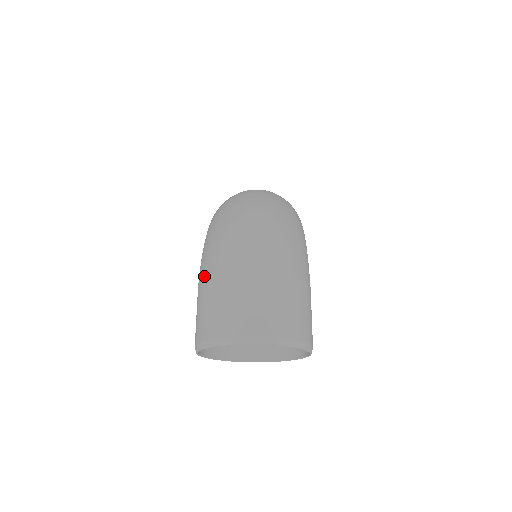
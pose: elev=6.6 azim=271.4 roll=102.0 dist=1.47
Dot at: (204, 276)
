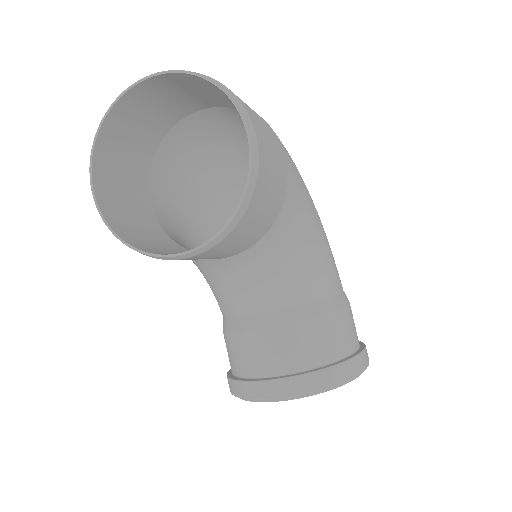
Dot at: (154, 160)
